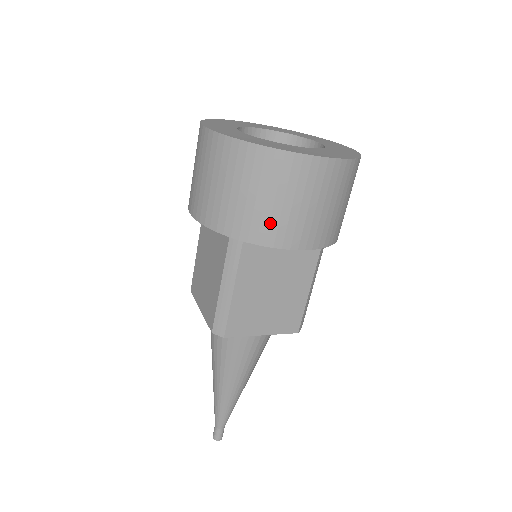
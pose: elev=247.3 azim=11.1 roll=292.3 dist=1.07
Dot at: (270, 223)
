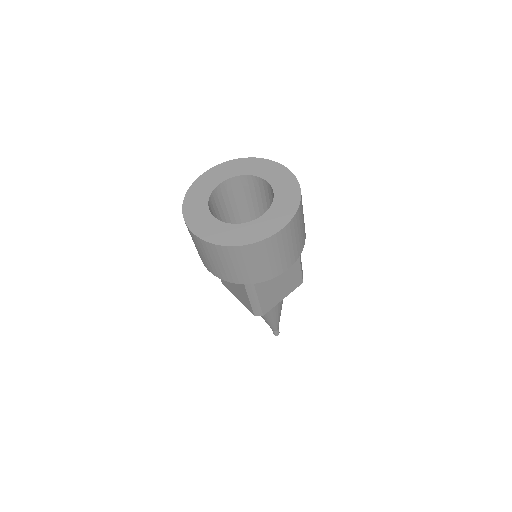
Dot at: (266, 271)
